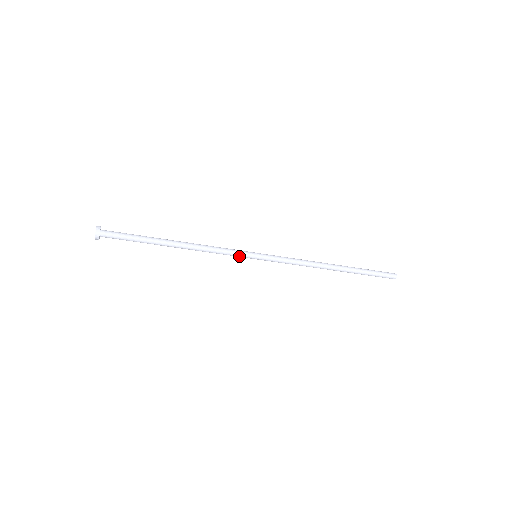
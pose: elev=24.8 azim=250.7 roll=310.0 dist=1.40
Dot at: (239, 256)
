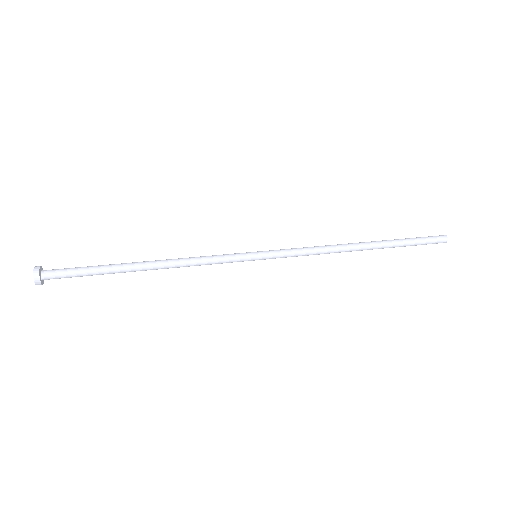
Dot at: (233, 261)
